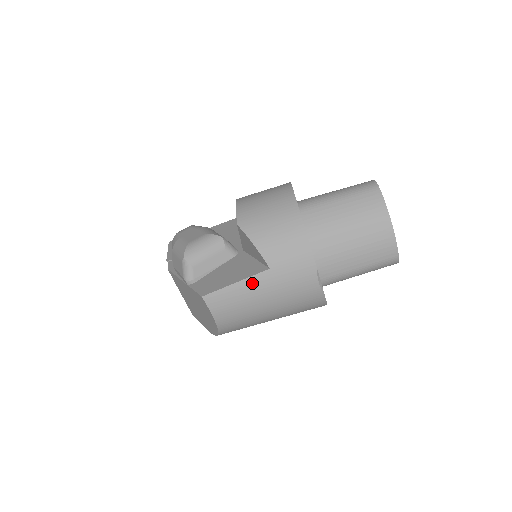
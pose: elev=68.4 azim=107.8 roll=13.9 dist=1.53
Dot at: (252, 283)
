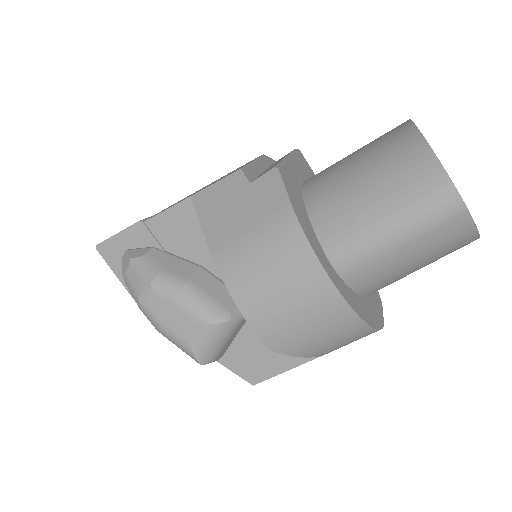
Dot at: occluded
